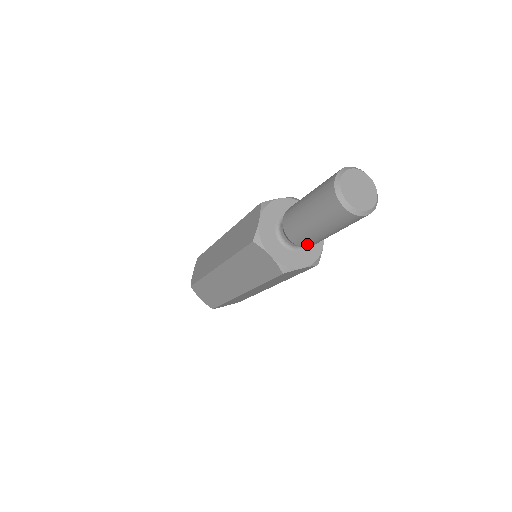
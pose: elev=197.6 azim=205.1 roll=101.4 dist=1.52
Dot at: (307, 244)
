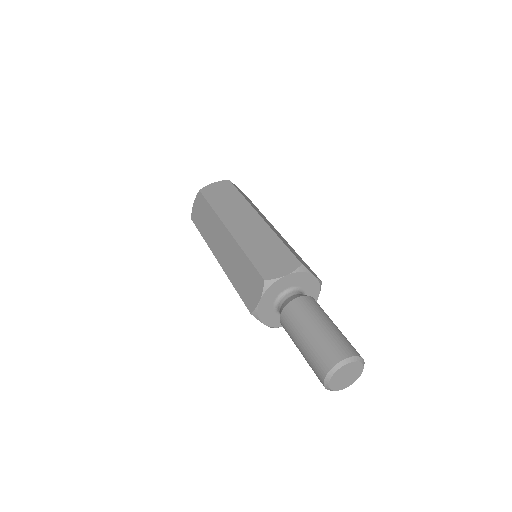
Dot at: occluded
